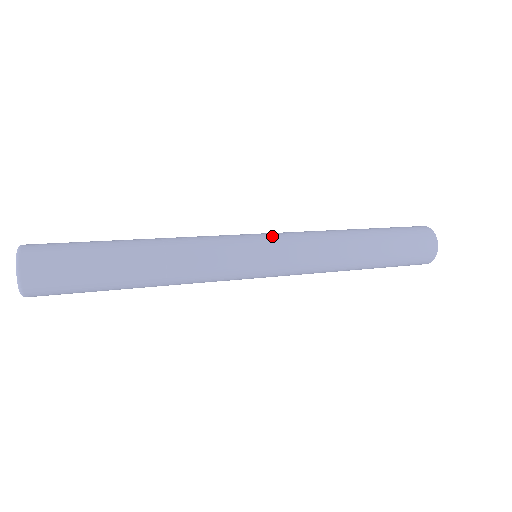
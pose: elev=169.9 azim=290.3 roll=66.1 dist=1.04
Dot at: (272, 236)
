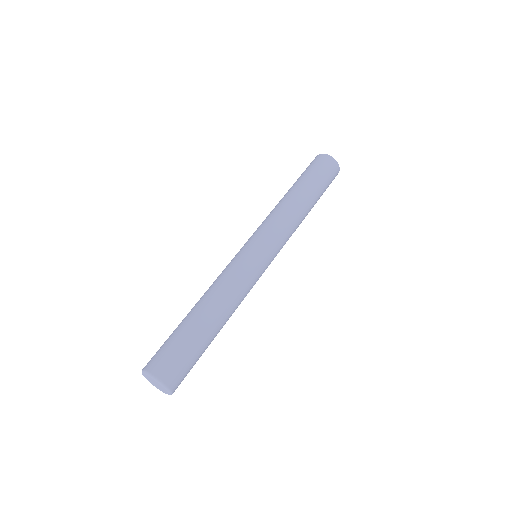
Dot at: (266, 242)
